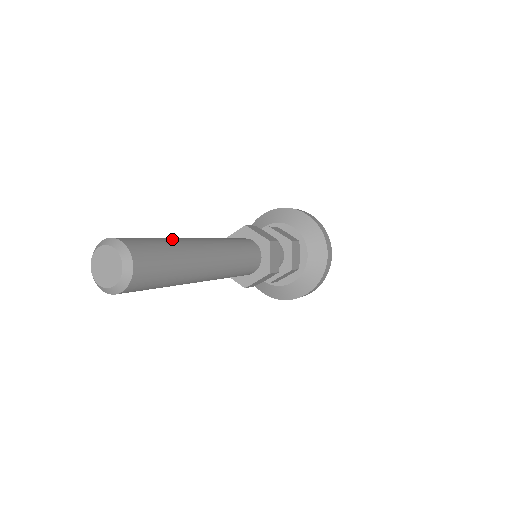
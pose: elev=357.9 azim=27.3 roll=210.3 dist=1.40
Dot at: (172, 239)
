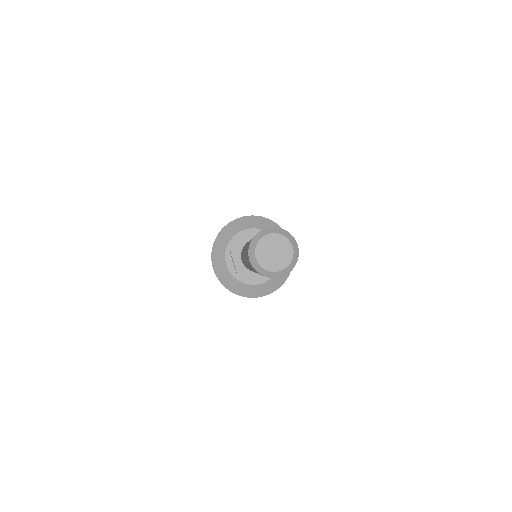
Dot at: occluded
